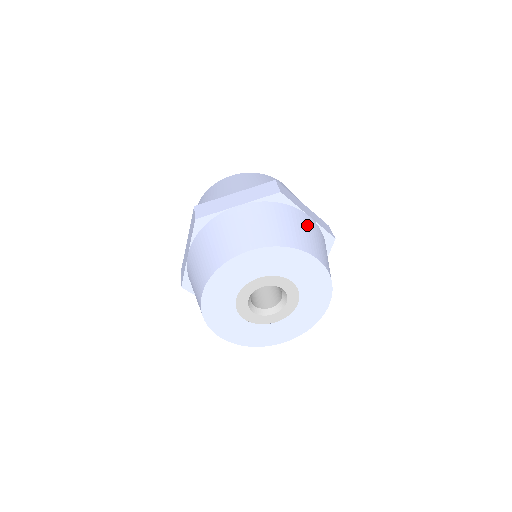
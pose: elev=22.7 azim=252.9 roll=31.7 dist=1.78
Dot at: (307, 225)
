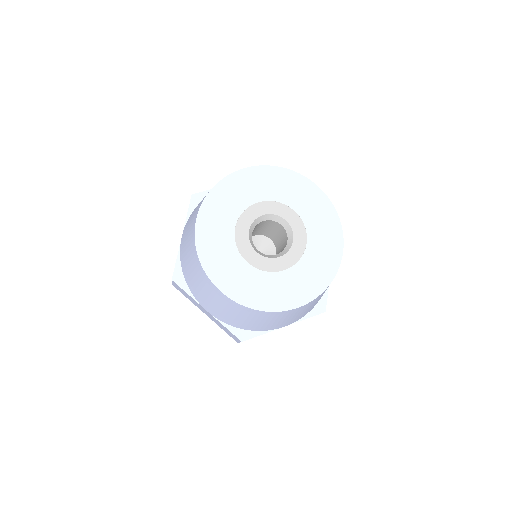
Dot at: occluded
